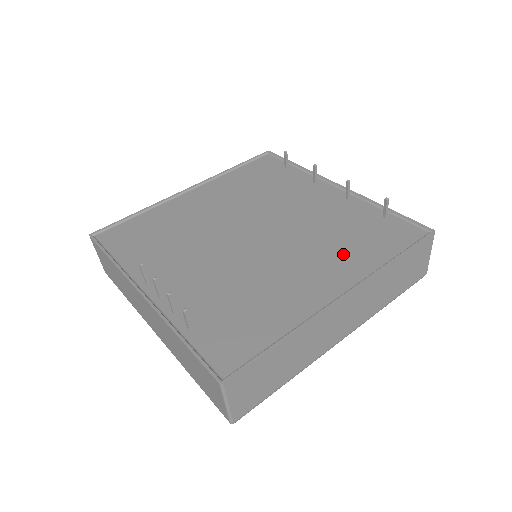
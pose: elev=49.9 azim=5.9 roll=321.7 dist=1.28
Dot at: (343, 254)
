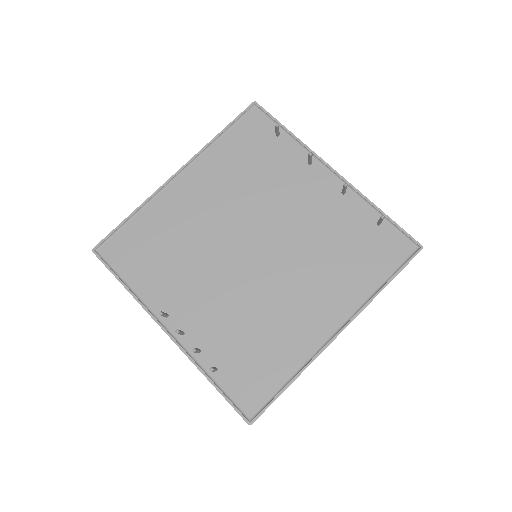
Dot at: (339, 278)
